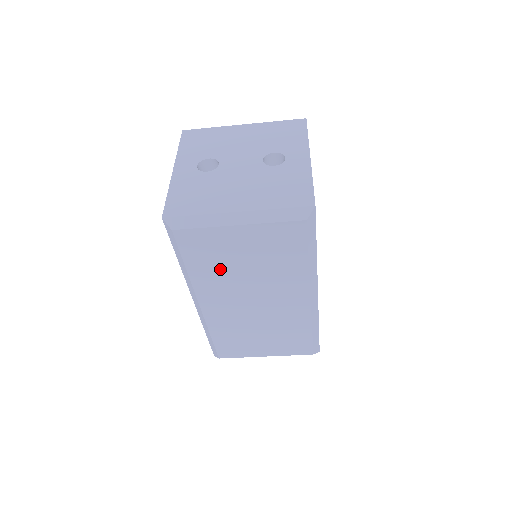
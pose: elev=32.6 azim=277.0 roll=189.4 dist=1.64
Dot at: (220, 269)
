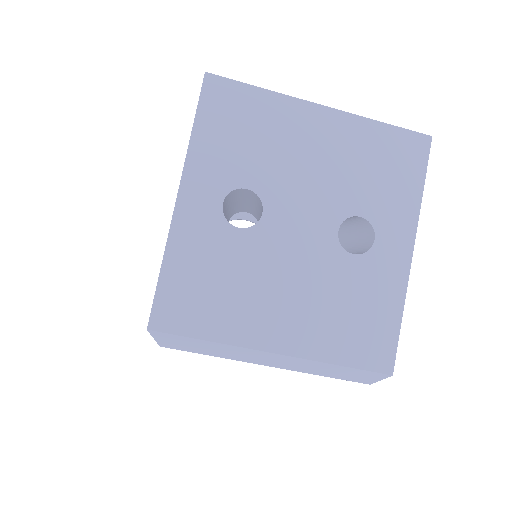
Dot at: occluded
